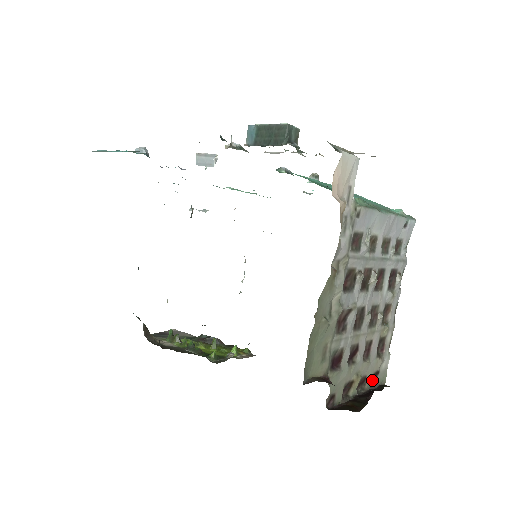
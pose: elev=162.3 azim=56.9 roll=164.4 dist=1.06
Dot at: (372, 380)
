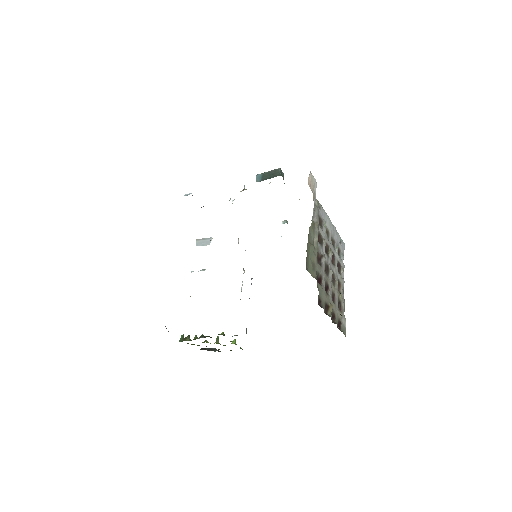
Dot at: (338, 326)
